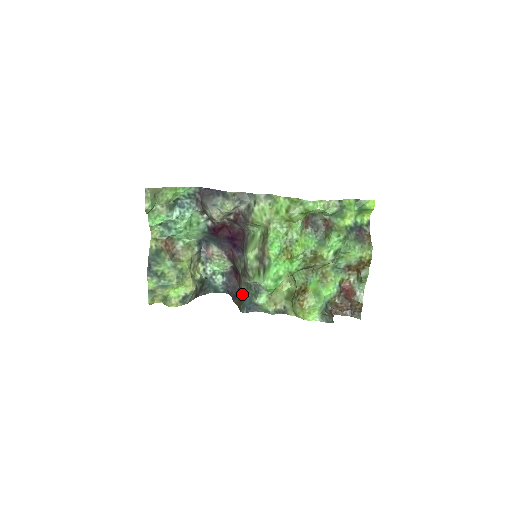
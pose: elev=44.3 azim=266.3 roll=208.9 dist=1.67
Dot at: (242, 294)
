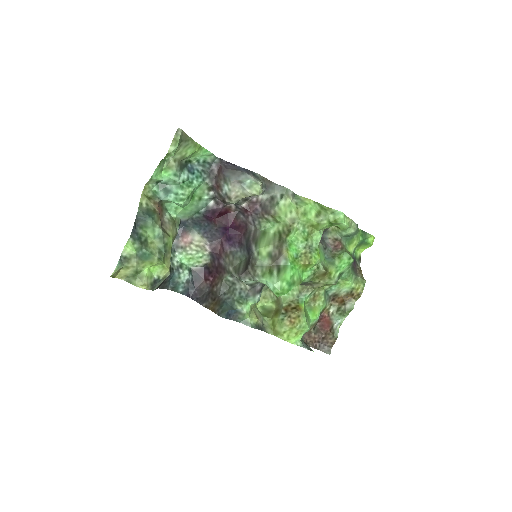
Dot at: (219, 297)
